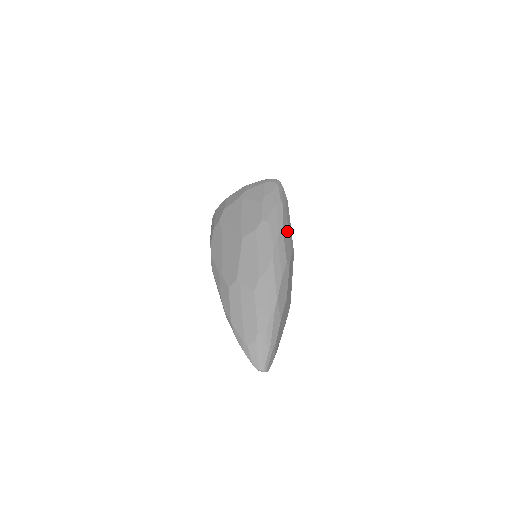
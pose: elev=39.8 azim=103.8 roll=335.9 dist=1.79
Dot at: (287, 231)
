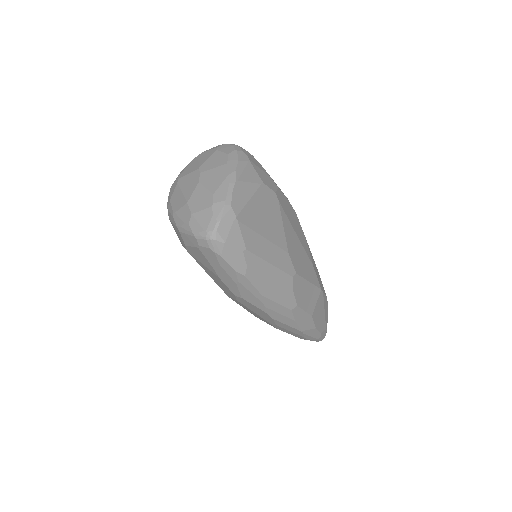
Dot at: (271, 285)
